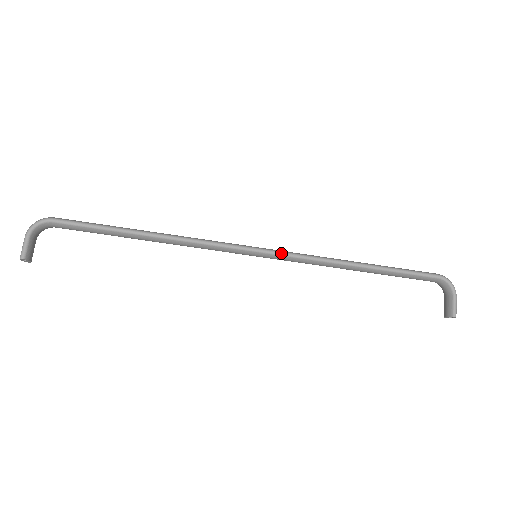
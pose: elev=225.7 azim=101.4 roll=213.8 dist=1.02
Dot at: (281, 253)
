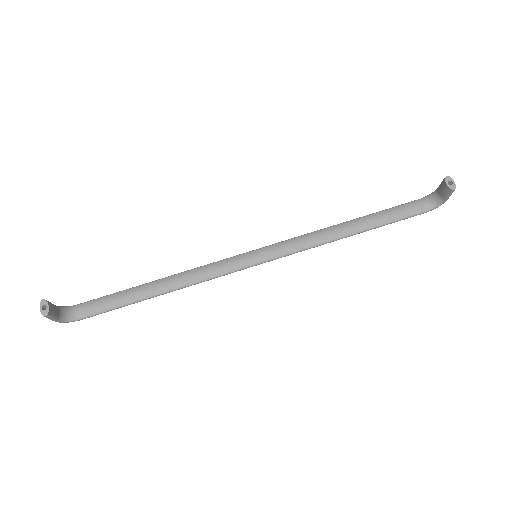
Dot at: (274, 244)
